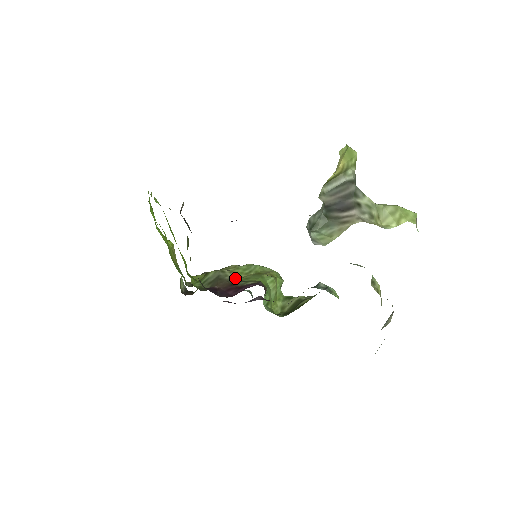
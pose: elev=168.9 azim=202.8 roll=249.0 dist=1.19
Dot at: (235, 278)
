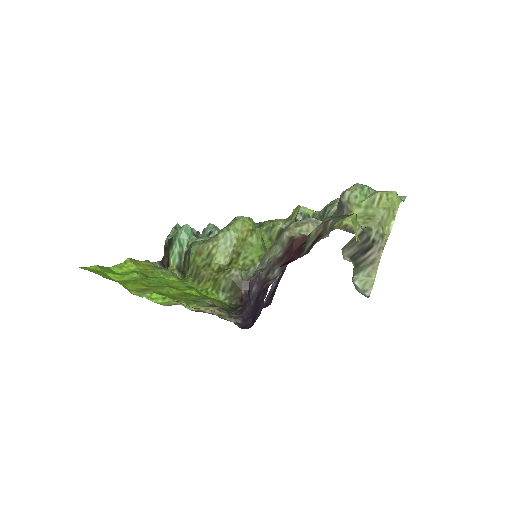
Dot at: (227, 257)
